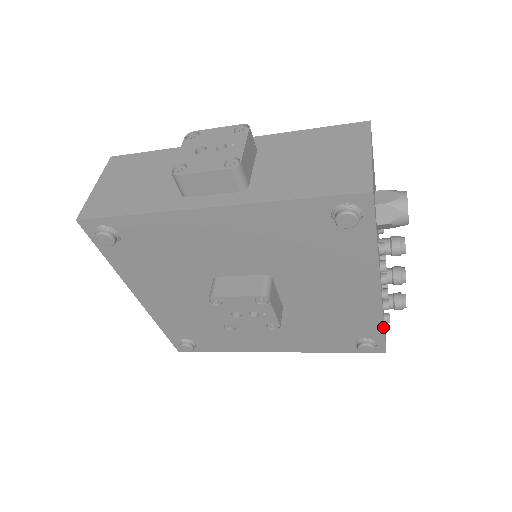
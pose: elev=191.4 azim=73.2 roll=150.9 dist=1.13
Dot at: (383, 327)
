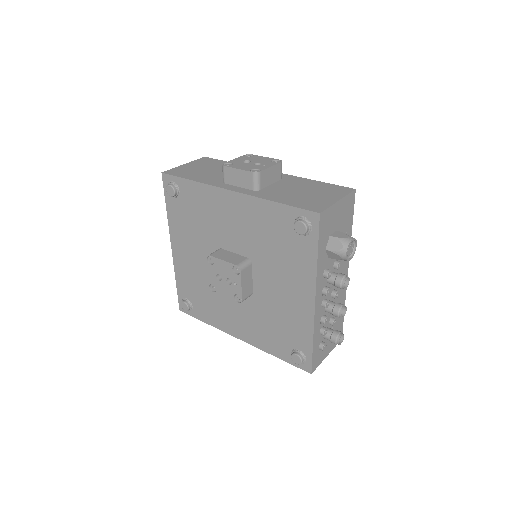
Dot at: (312, 343)
